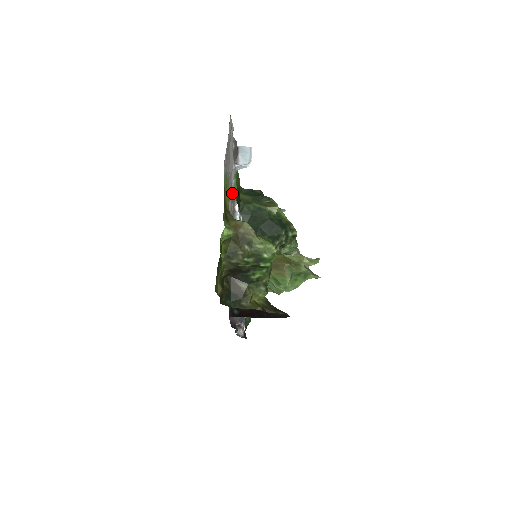
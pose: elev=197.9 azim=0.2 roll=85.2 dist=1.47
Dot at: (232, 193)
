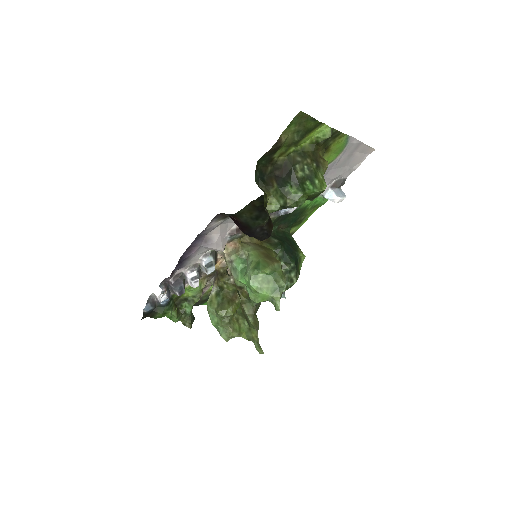
Dot at: occluded
